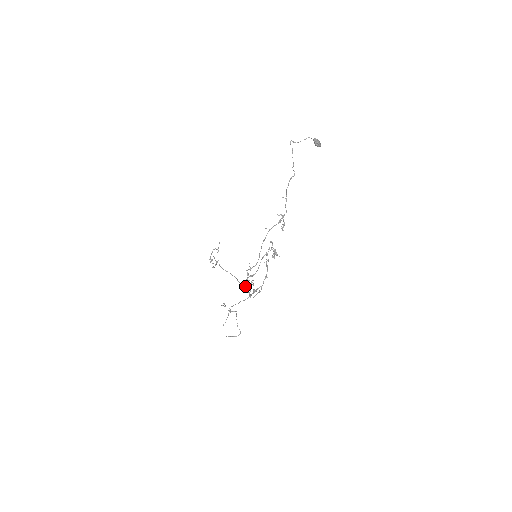
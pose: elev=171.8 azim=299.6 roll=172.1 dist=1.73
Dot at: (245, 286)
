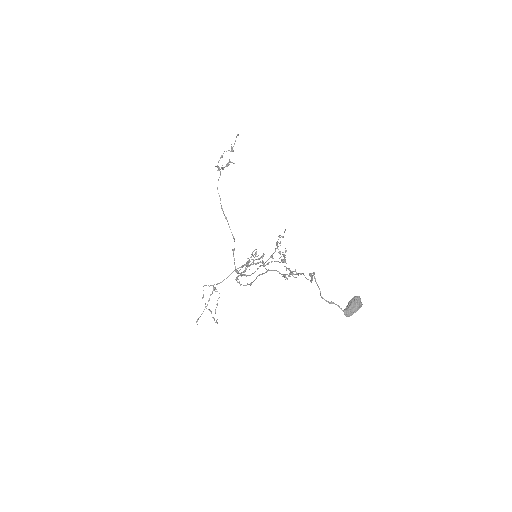
Dot at: (237, 273)
